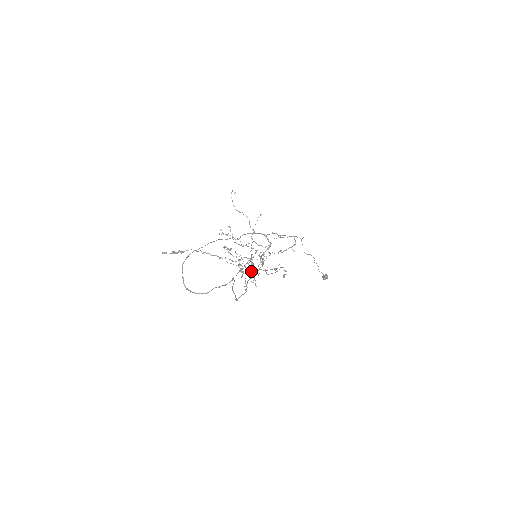
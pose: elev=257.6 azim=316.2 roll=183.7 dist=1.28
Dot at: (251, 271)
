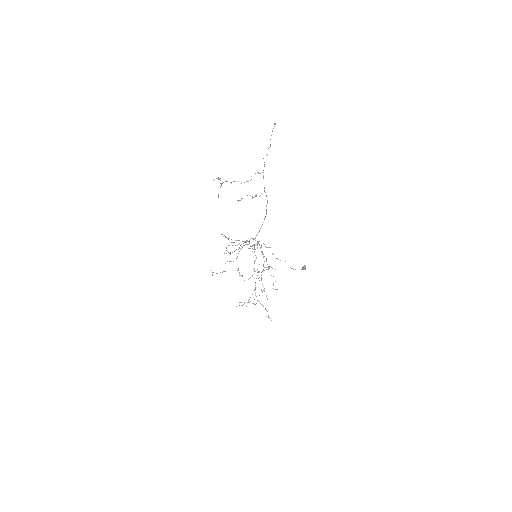
Dot at: (261, 304)
